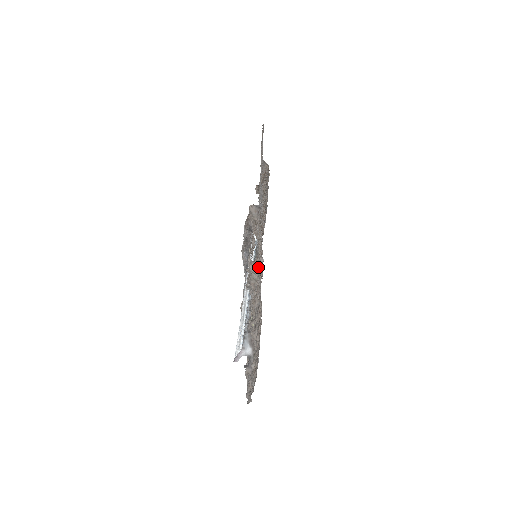
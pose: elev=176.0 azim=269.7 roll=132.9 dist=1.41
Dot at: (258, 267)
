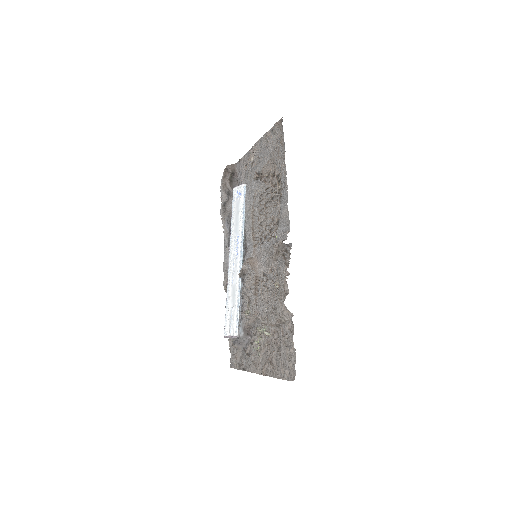
Dot at: occluded
